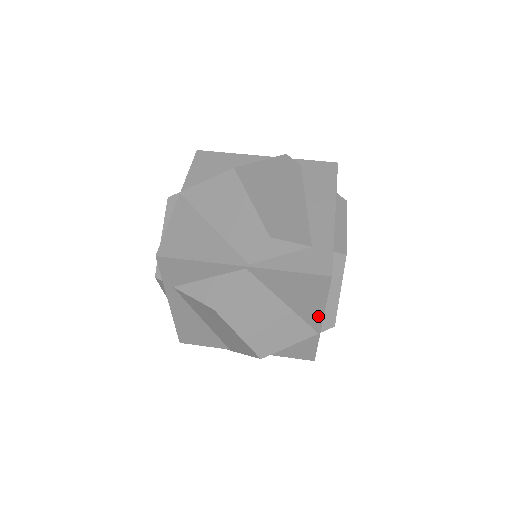
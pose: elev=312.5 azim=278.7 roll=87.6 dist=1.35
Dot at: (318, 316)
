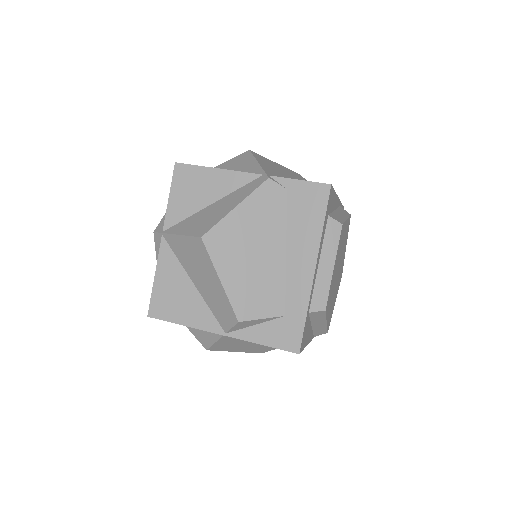
Dot at: occluded
